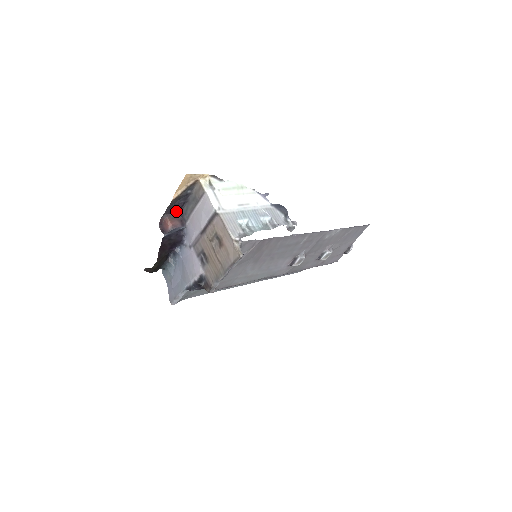
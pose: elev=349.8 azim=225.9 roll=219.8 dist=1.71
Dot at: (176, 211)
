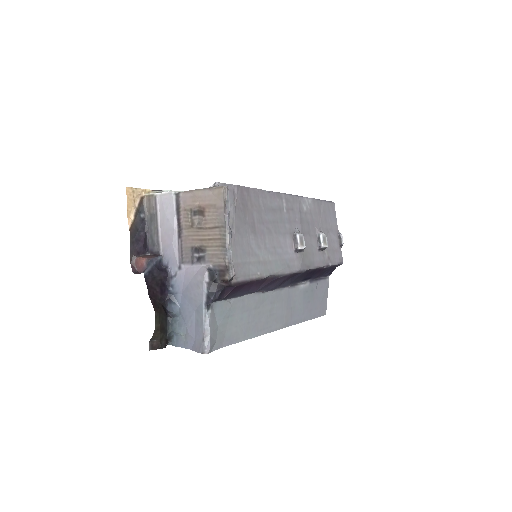
Dot at: (142, 249)
